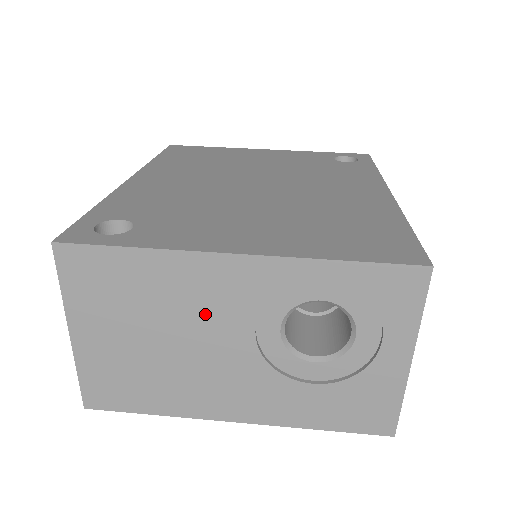
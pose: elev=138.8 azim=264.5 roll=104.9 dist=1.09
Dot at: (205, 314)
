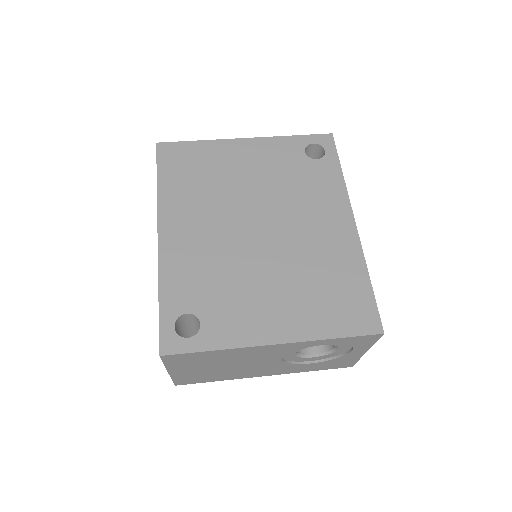
Dot at: (253, 358)
